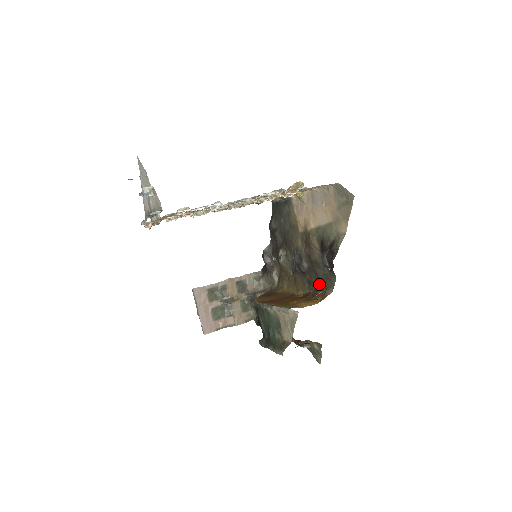
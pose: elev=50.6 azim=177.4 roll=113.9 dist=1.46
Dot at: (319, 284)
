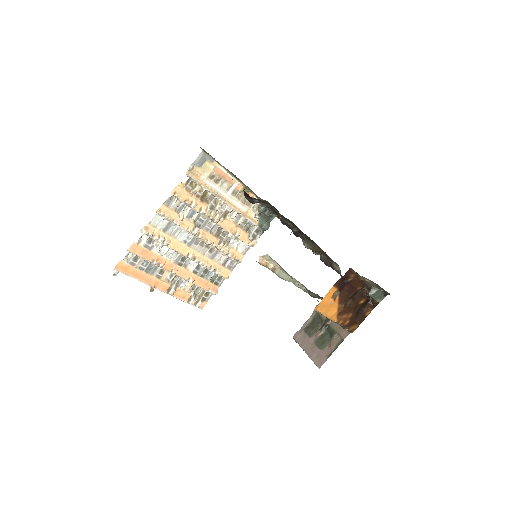
Dot at: occluded
